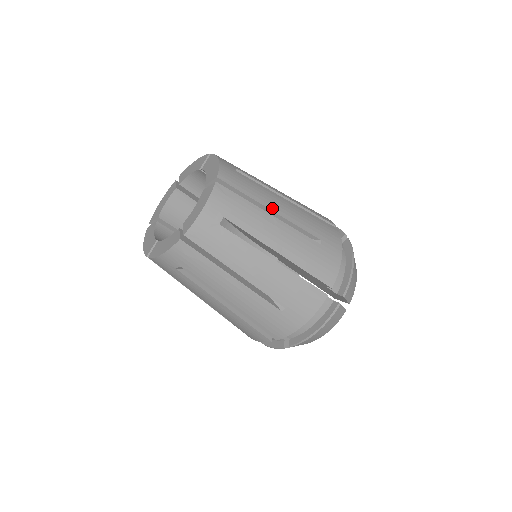
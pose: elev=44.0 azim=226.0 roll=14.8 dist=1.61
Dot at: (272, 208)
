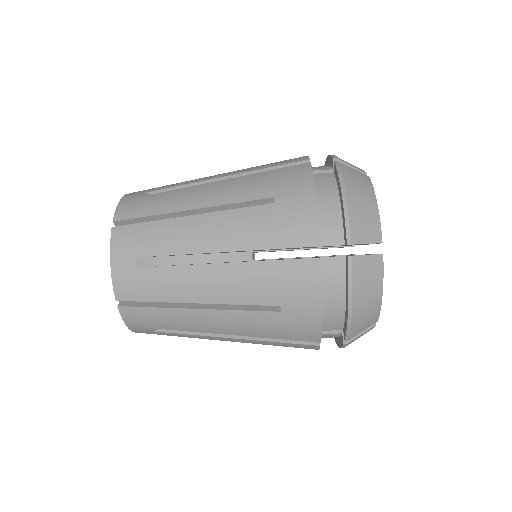
Dot at: (190, 207)
